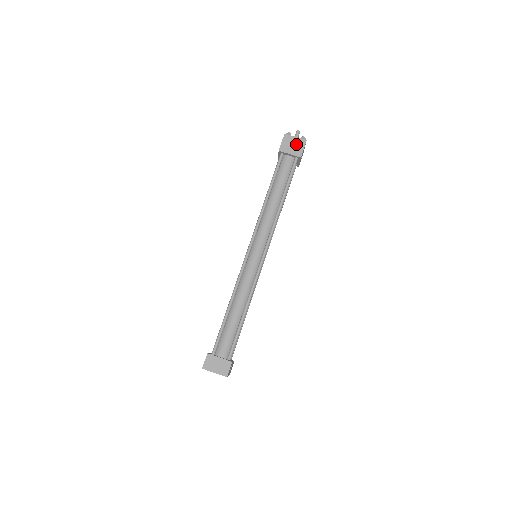
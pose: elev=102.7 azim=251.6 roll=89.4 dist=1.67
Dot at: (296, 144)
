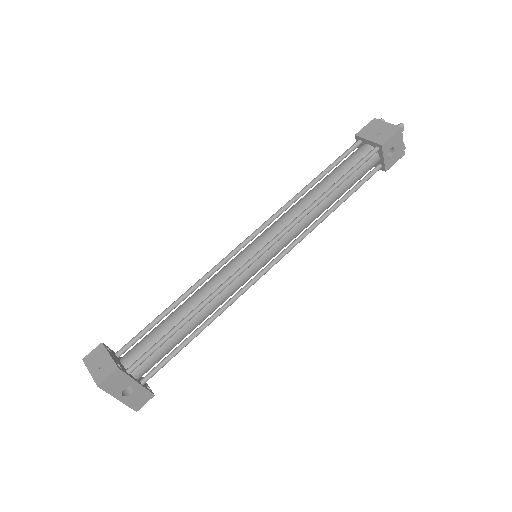
Dot at: (384, 130)
